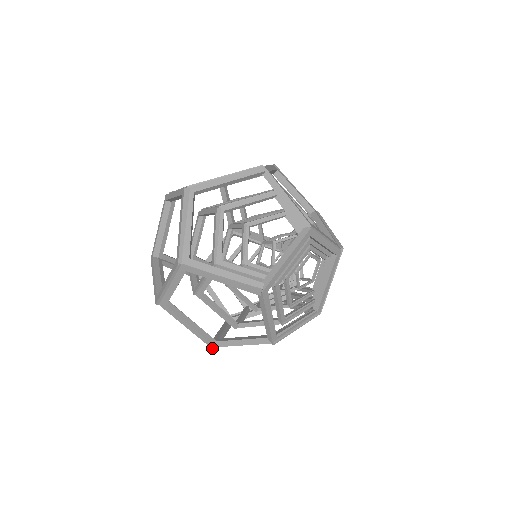
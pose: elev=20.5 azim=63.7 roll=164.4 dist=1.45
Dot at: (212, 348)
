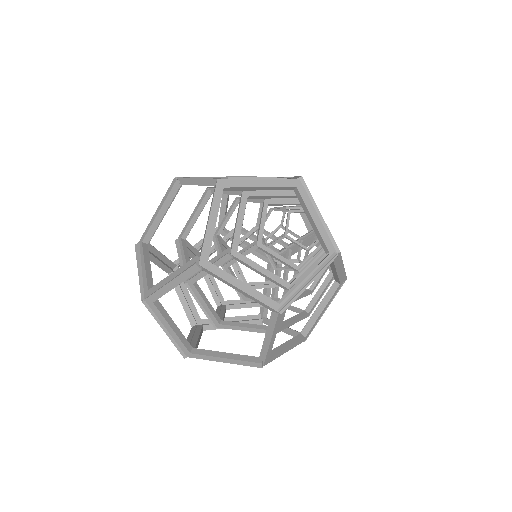
Dot at: (262, 367)
